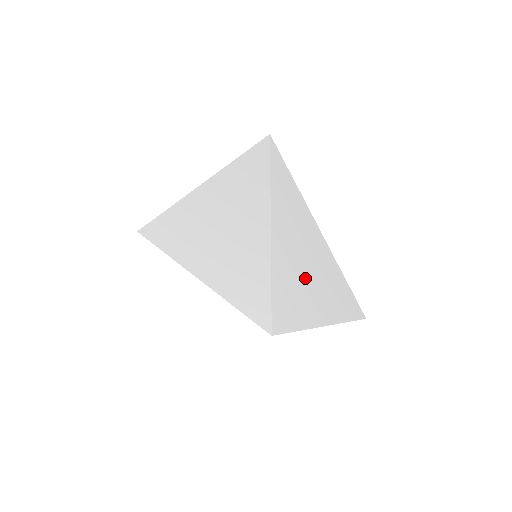
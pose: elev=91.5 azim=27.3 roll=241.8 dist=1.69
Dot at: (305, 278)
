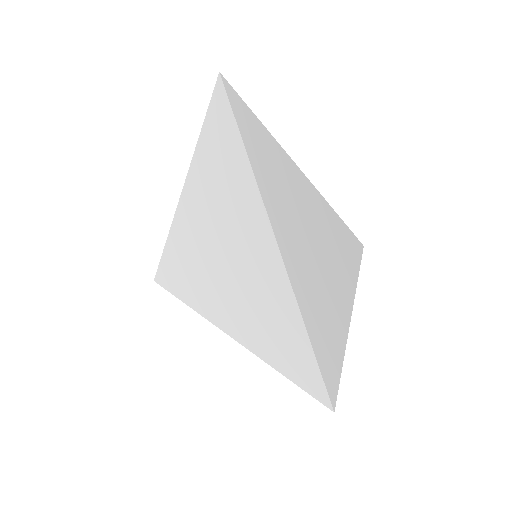
Dot at: (305, 252)
